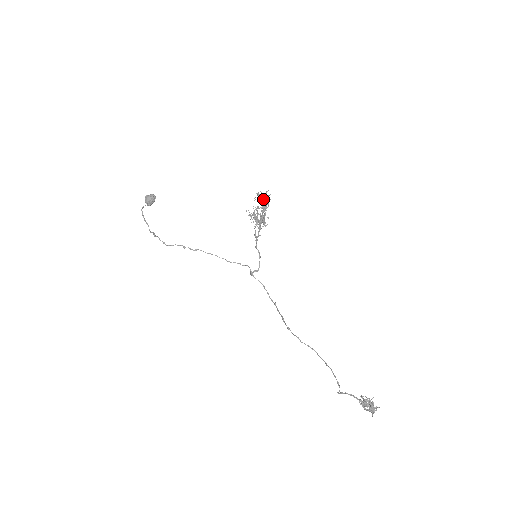
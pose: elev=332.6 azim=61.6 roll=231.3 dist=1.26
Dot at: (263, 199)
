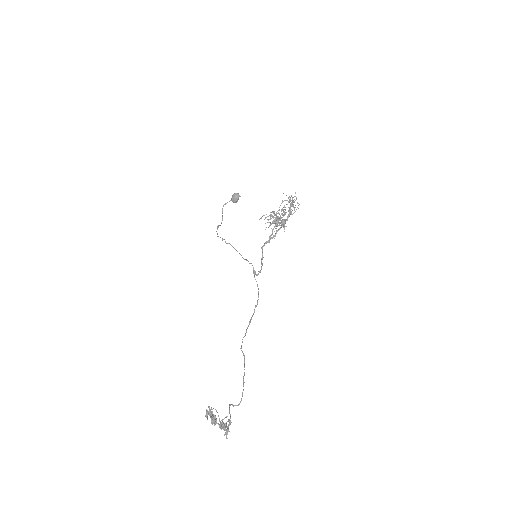
Dot at: (289, 202)
